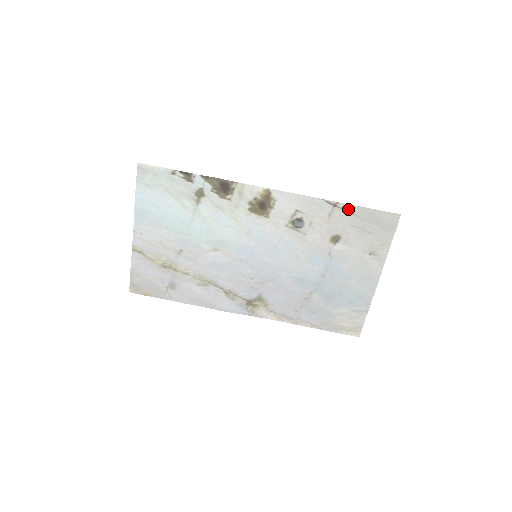
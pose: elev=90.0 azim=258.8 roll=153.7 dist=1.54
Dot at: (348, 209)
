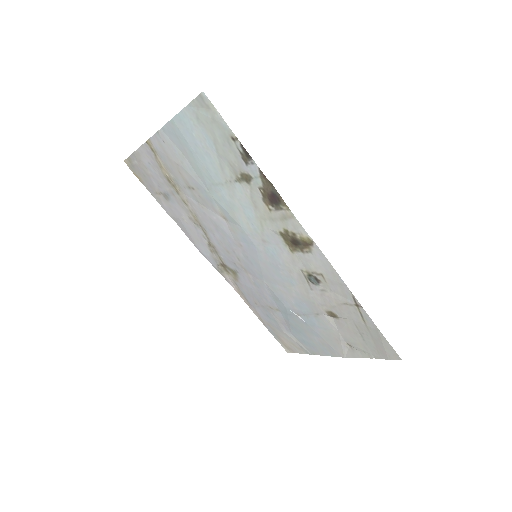
Dot at: (365, 317)
